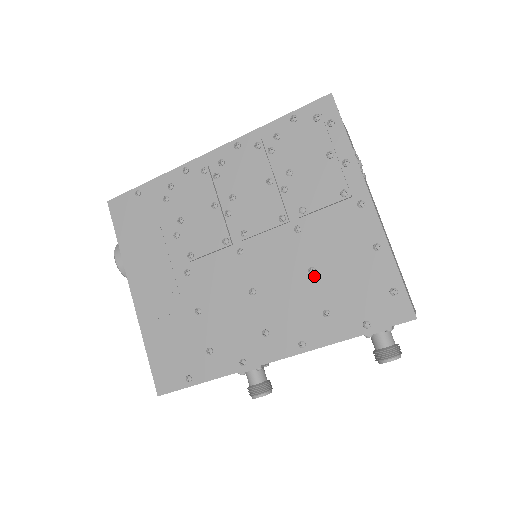
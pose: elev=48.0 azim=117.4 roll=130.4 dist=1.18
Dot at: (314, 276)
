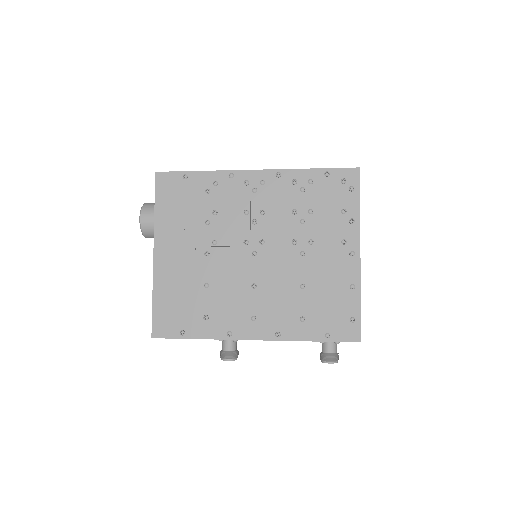
Dot at: (303, 291)
